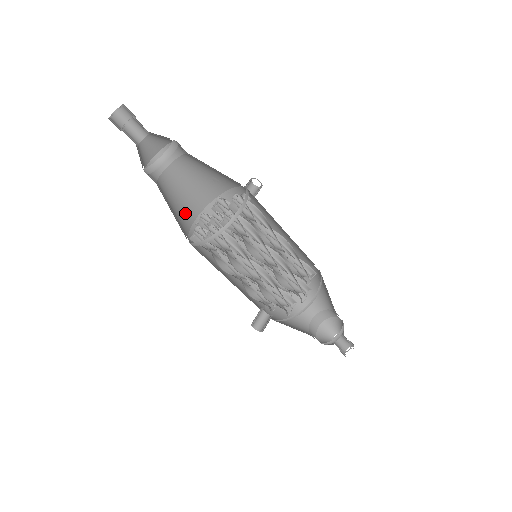
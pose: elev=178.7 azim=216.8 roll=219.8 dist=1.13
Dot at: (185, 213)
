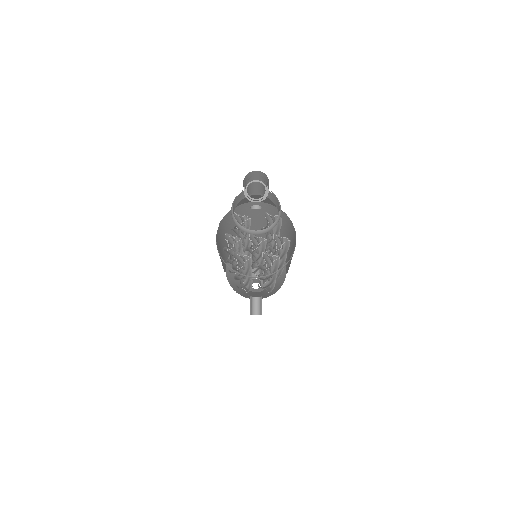
Dot at: occluded
